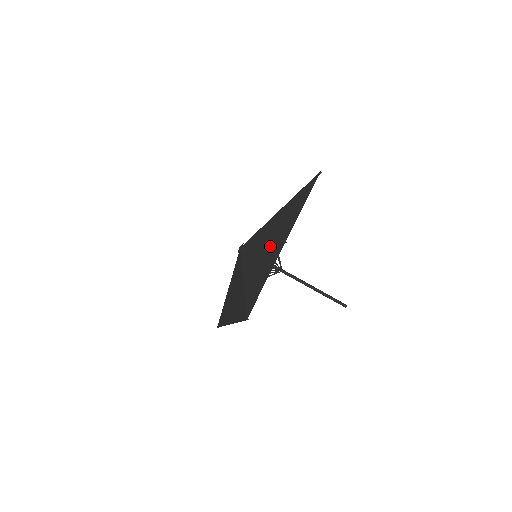
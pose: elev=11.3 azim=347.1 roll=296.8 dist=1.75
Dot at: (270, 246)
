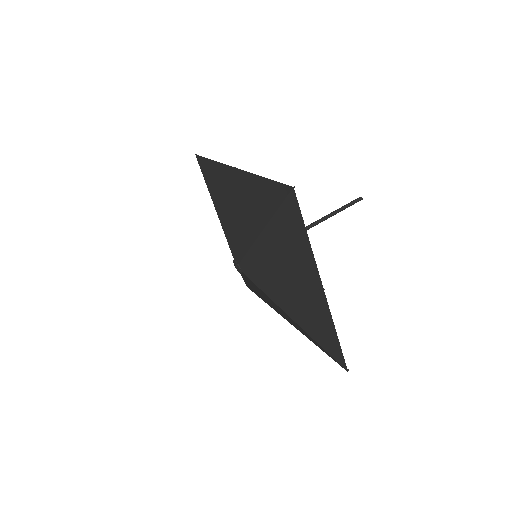
Dot at: (298, 288)
